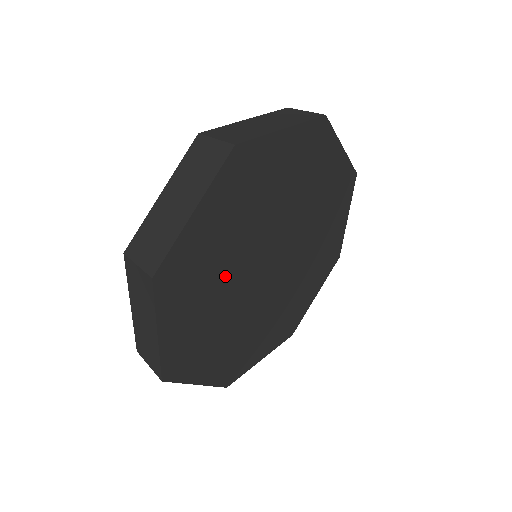
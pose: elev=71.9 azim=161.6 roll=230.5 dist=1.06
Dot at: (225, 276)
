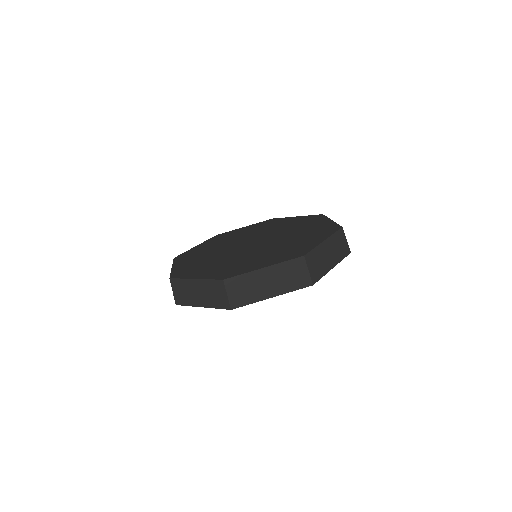
Dot at: occluded
